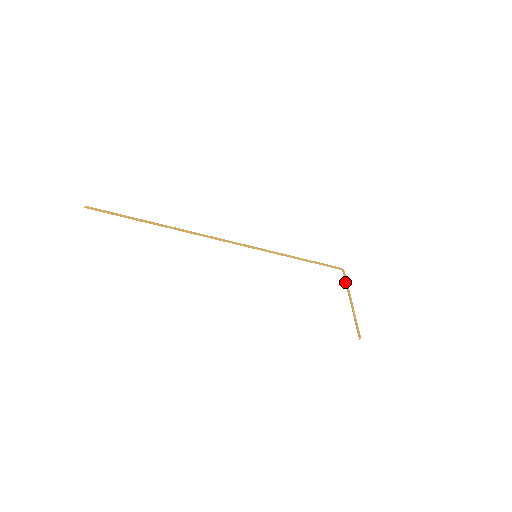
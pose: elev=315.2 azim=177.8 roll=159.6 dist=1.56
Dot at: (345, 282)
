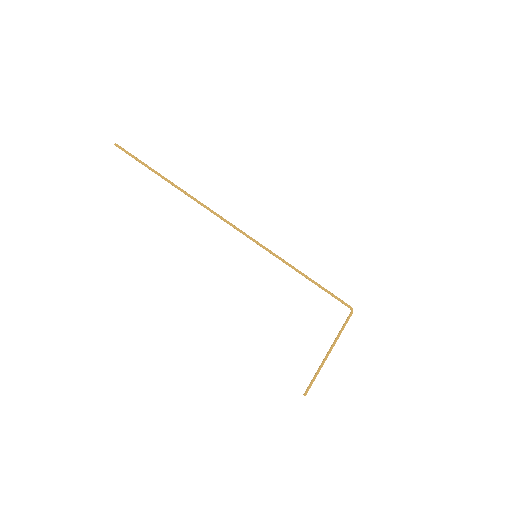
Dot at: occluded
